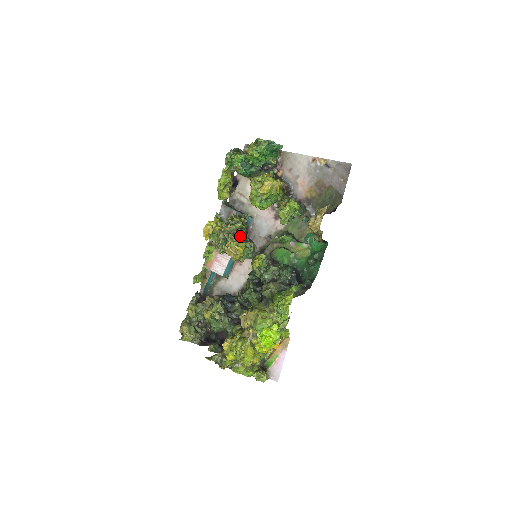
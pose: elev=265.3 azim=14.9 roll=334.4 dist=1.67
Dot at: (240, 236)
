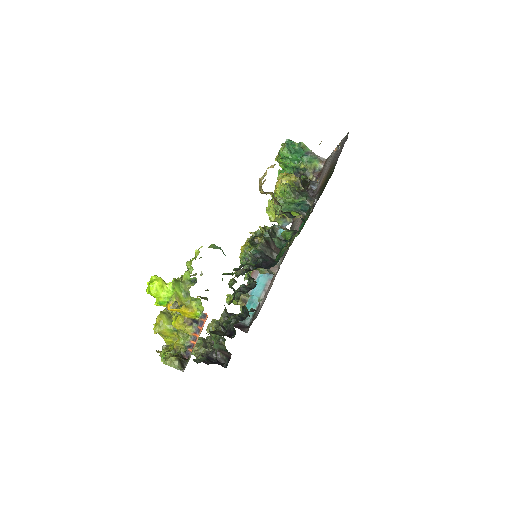
Dot at: (255, 241)
